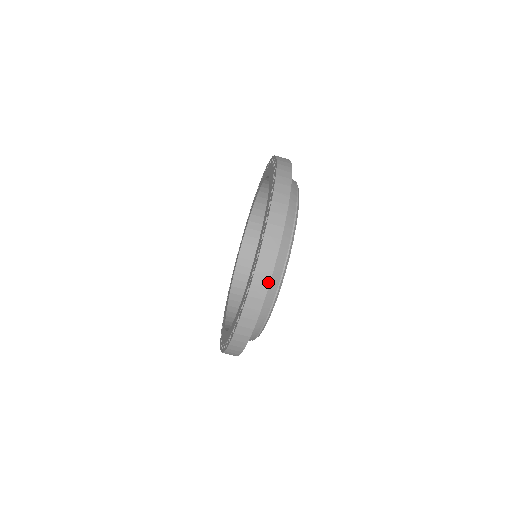
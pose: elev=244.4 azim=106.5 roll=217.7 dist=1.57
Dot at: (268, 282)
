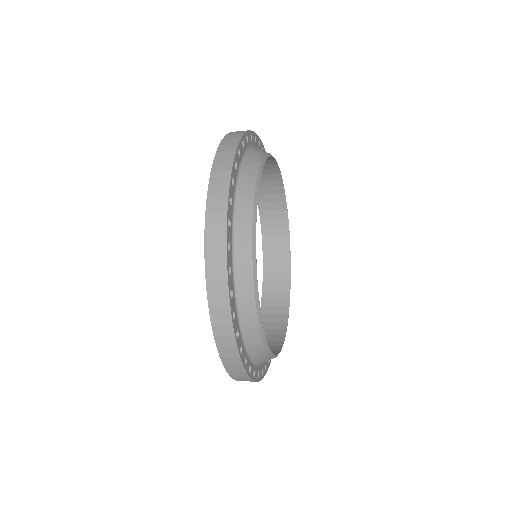
Dot at: (227, 301)
